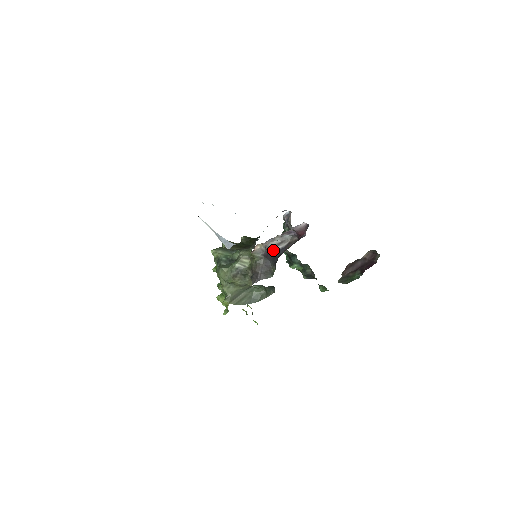
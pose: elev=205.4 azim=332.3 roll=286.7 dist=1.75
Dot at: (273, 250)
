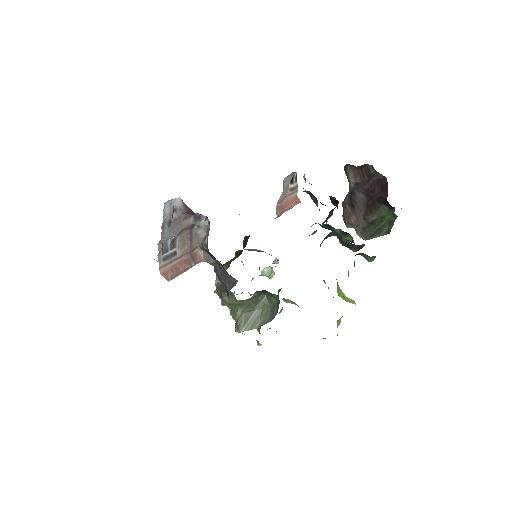
Dot at: (205, 249)
